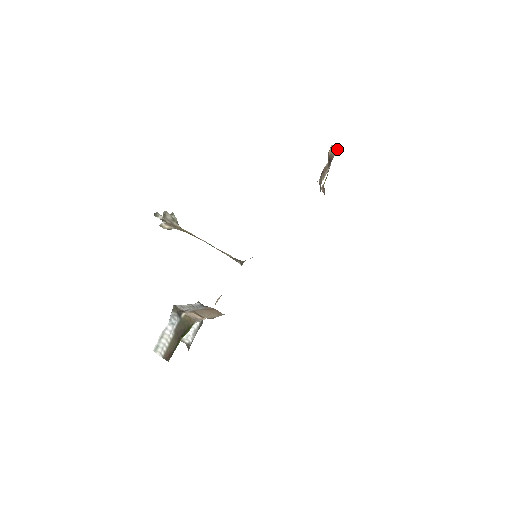
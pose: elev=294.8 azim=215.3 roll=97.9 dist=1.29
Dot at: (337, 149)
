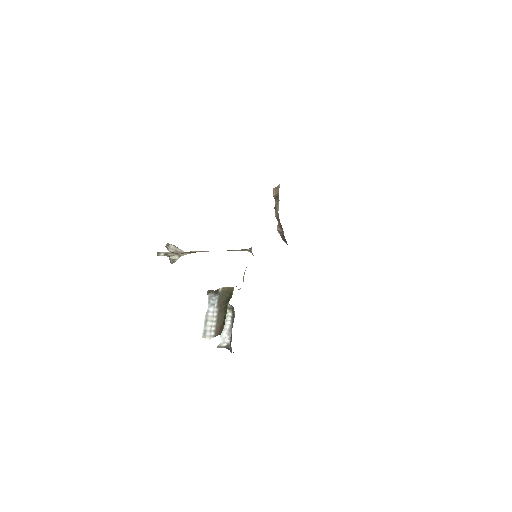
Dot at: (279, 187)
